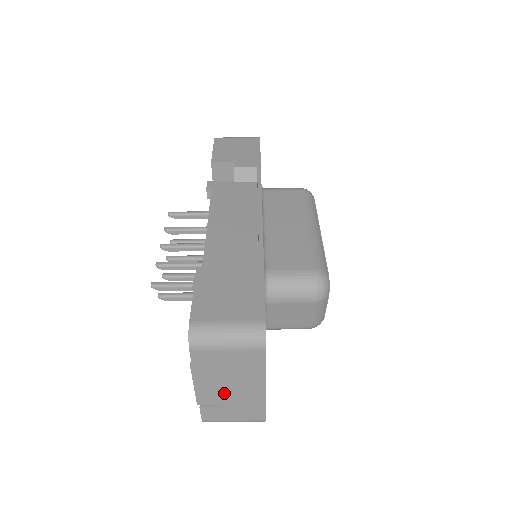
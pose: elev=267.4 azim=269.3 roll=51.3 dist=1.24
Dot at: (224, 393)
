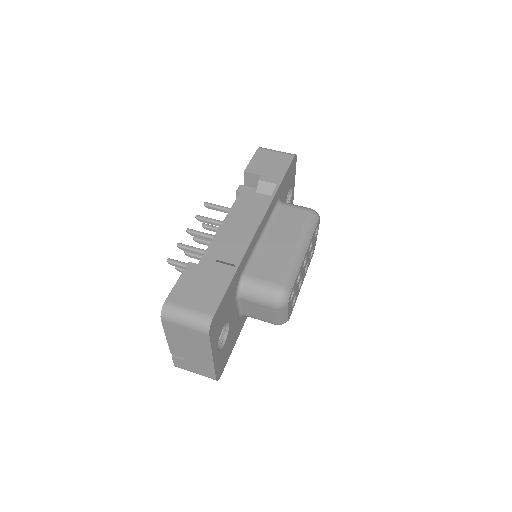
Dot at: (186, 353)
